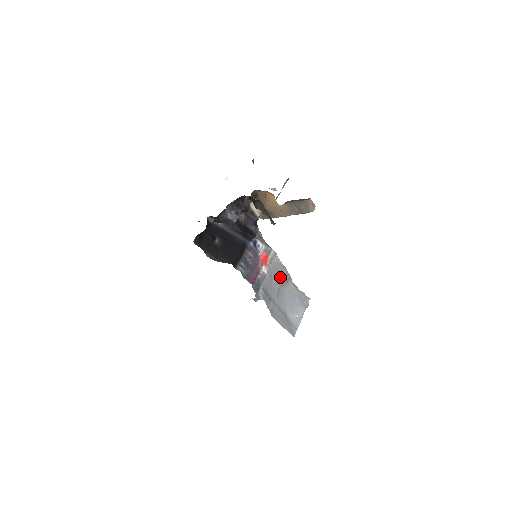
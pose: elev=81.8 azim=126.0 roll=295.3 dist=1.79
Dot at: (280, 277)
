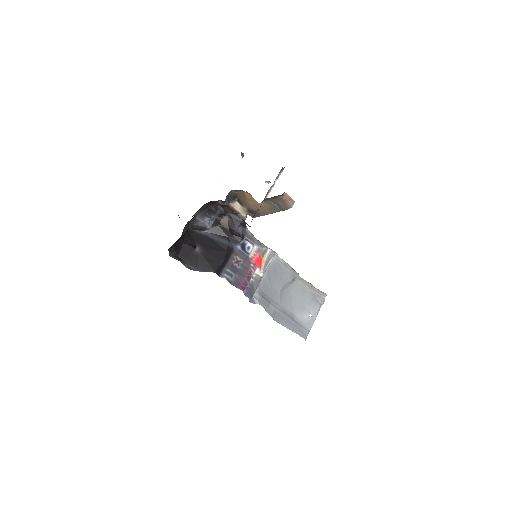
Dot at: (282, 277)
